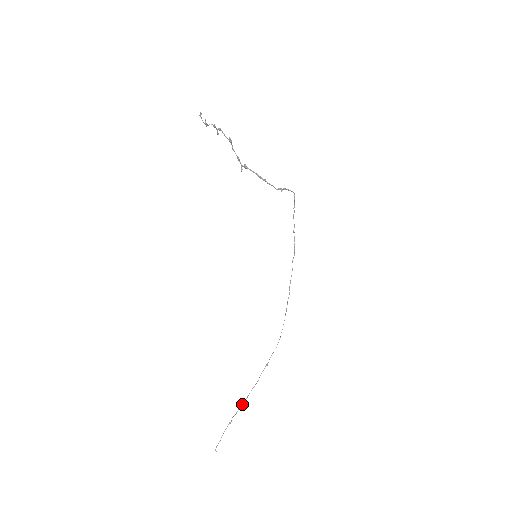
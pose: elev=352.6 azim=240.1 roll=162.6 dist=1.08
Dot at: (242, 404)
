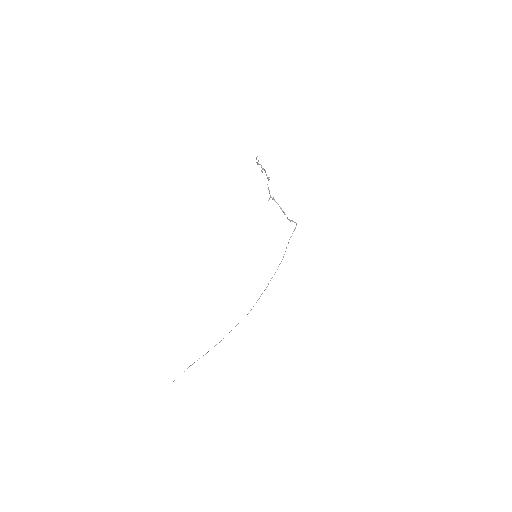
Dot at: (205, 354)
